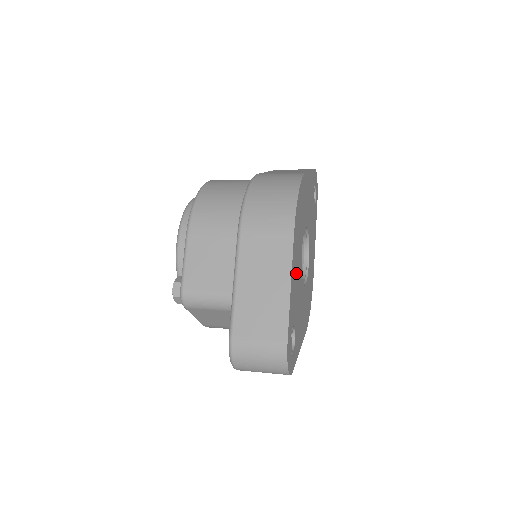
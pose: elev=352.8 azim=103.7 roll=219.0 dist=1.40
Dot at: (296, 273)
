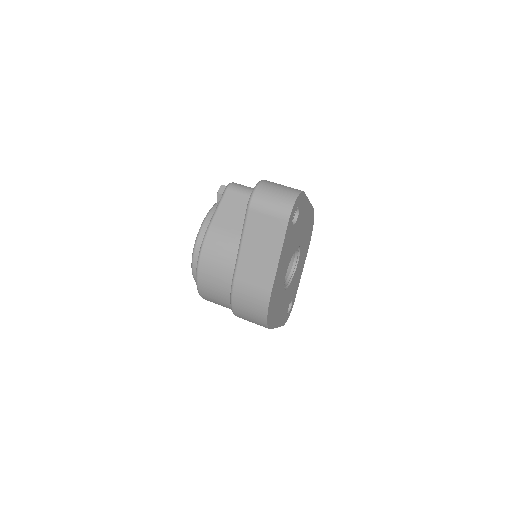
Dot at: (282, 309)
